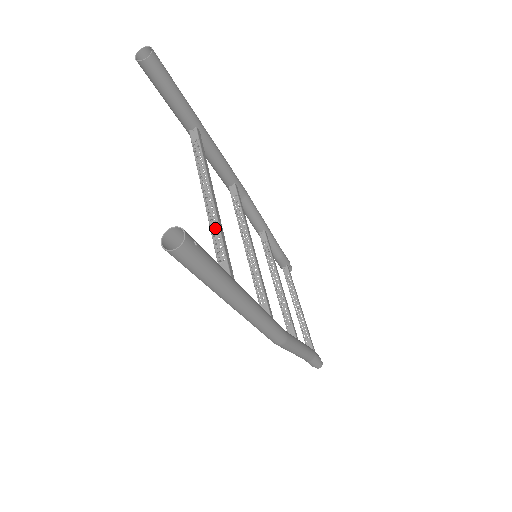
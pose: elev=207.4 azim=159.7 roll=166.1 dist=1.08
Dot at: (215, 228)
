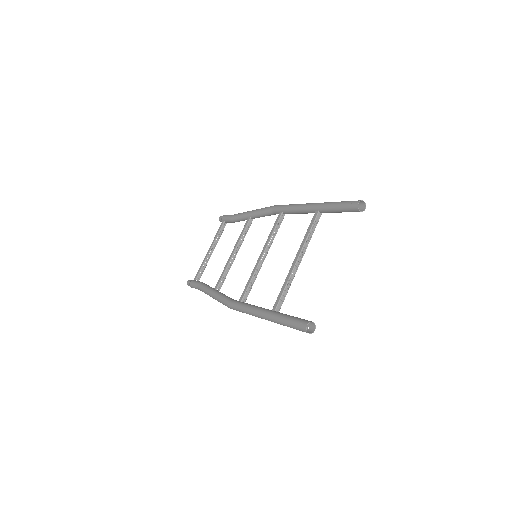
Dot at: (290, 282)
